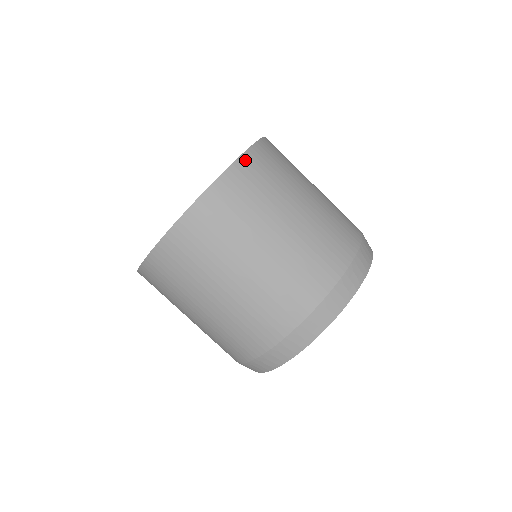
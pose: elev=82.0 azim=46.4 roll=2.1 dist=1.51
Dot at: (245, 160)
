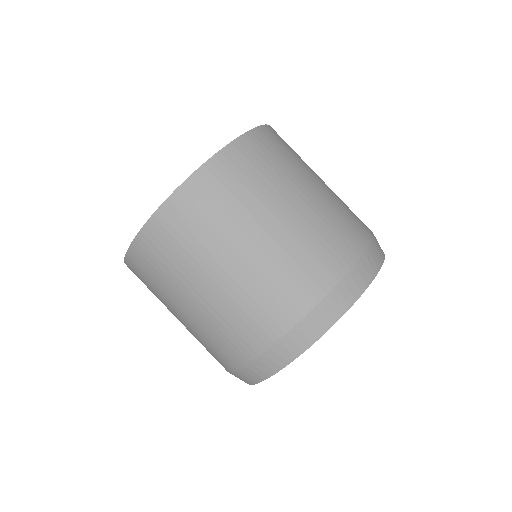
Dot at: (220, 159)
